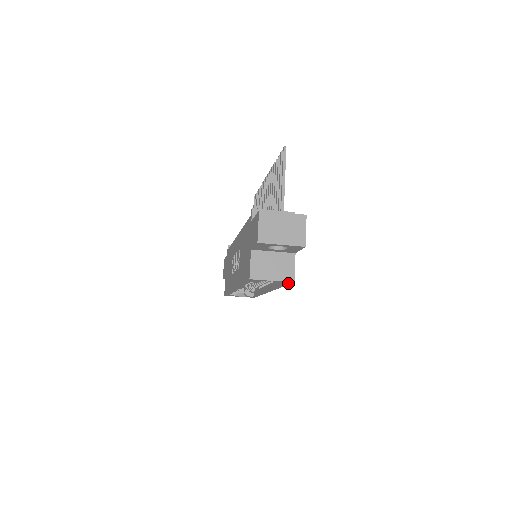
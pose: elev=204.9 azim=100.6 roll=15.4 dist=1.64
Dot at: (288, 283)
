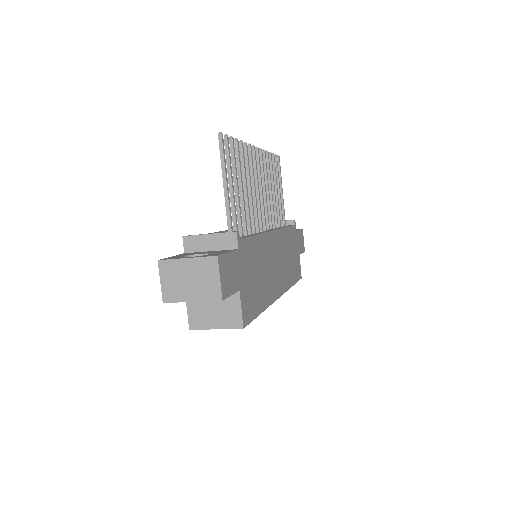
Dot at: occluded
